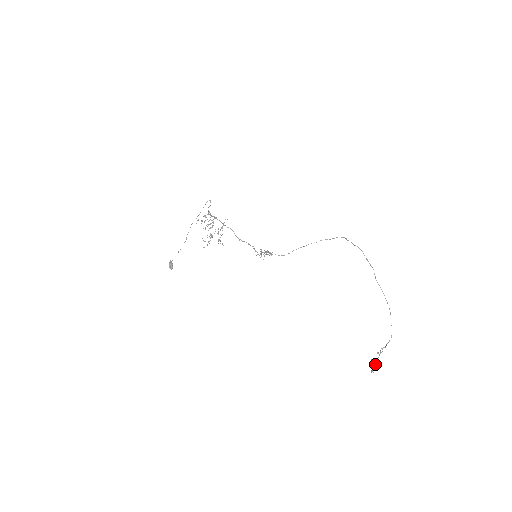
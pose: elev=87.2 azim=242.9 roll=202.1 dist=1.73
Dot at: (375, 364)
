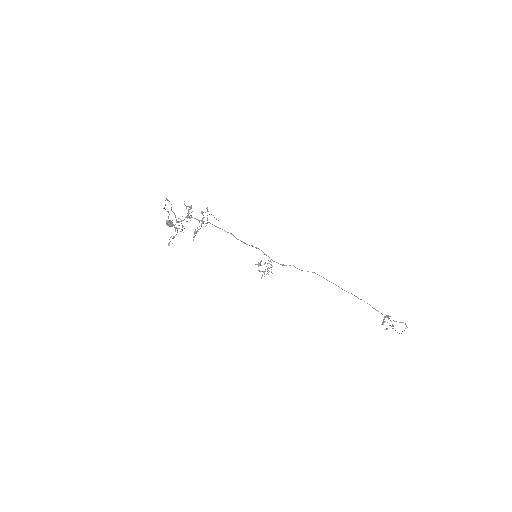
Dot at: occluded
